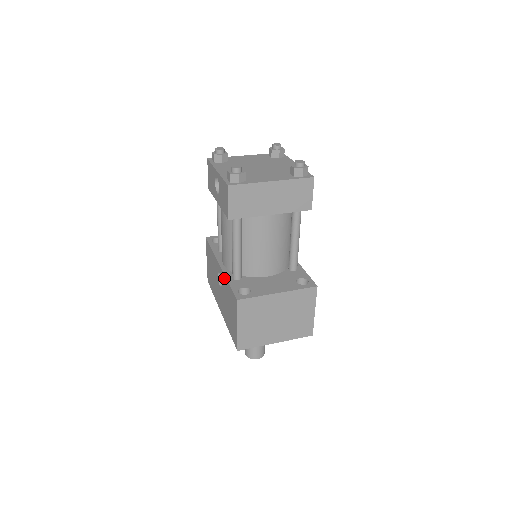
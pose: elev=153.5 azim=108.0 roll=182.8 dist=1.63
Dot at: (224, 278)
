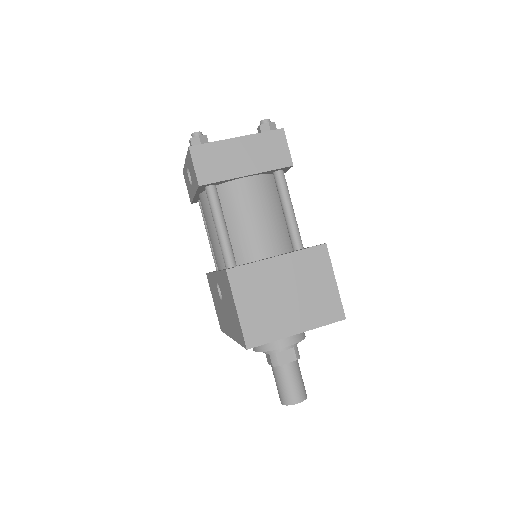
Dot at: (218, 276)
